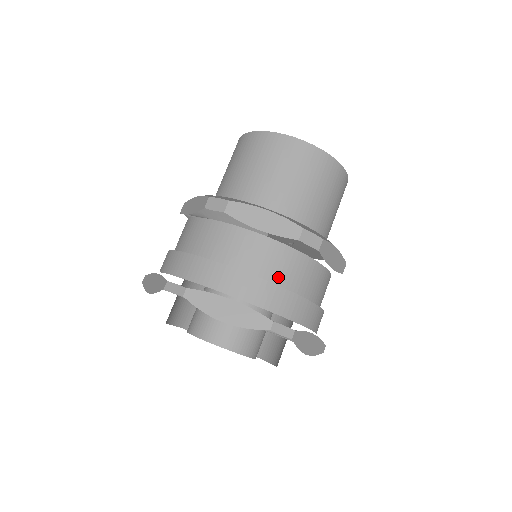
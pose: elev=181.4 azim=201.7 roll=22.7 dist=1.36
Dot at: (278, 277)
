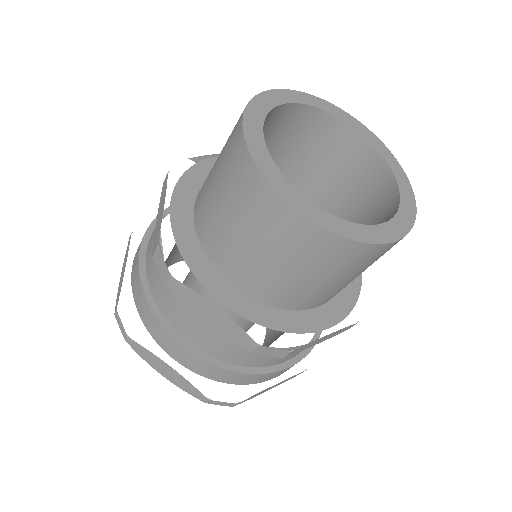
Dot at: (229, 358)
